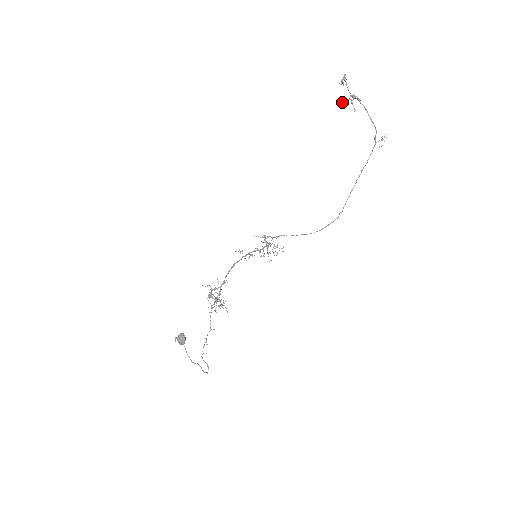
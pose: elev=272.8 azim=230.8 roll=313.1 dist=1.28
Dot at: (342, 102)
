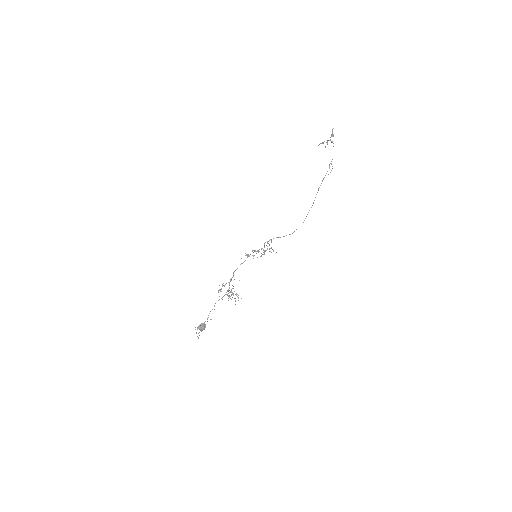
Dot at: occluded
